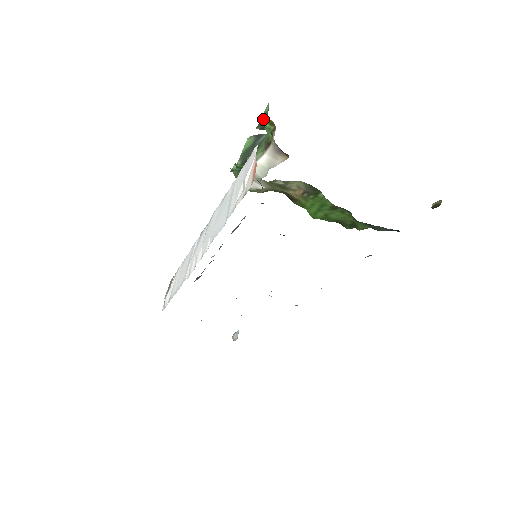
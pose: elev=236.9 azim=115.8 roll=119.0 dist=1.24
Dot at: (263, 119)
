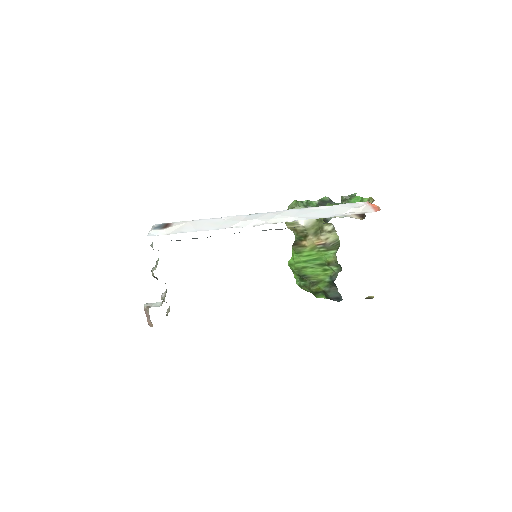
Dot at: (351, 196)
